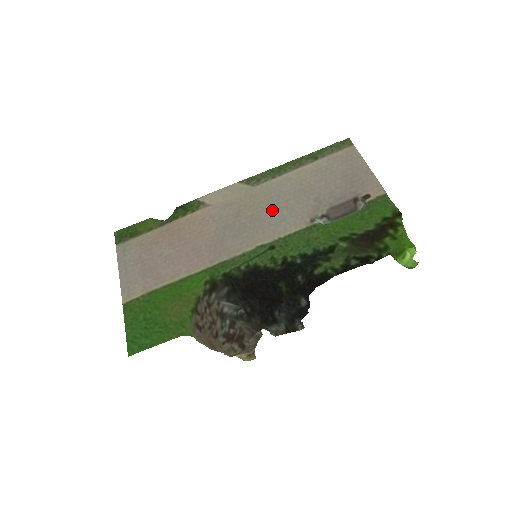
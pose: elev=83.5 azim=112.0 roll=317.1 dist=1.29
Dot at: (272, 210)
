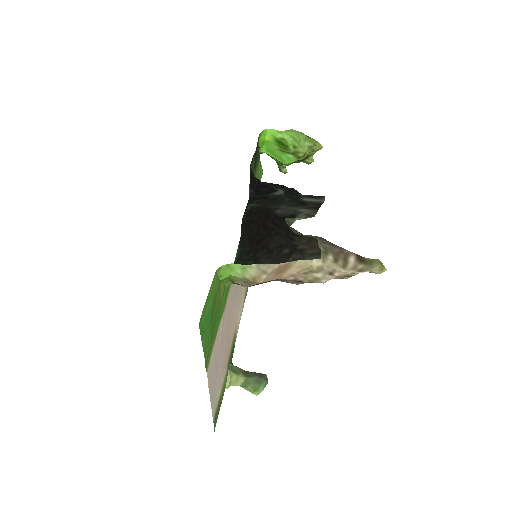
Dot at: occluded
